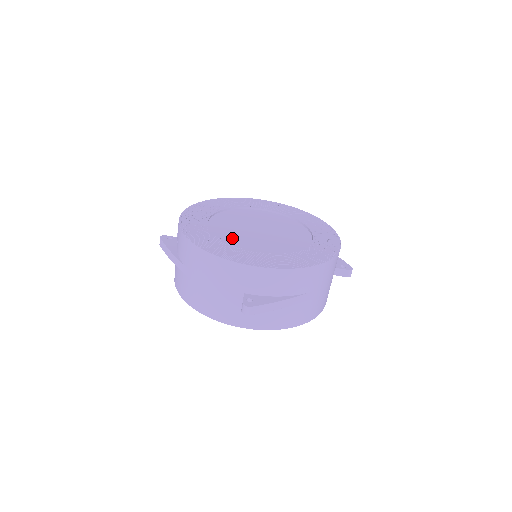
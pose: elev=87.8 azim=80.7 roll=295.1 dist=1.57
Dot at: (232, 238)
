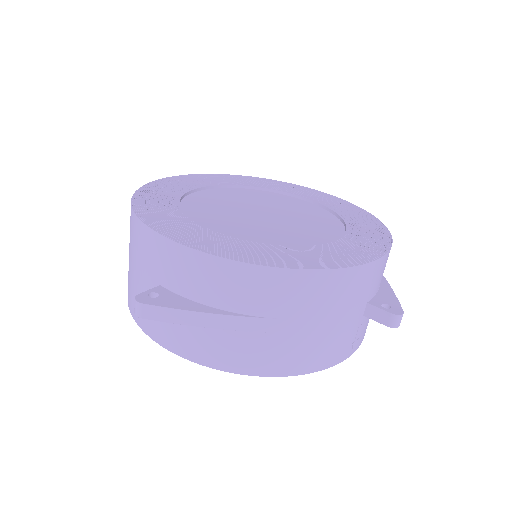
Dot at: (202, 209)
